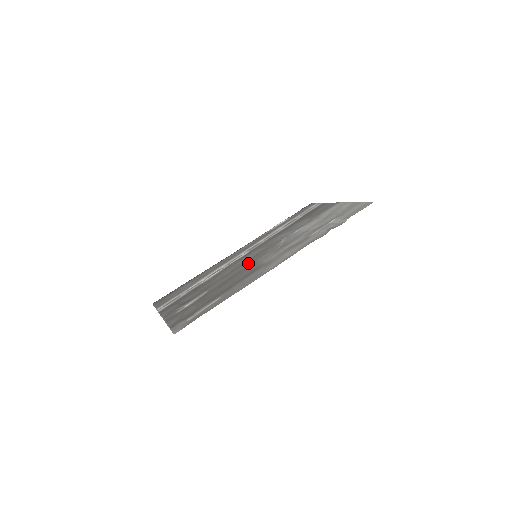
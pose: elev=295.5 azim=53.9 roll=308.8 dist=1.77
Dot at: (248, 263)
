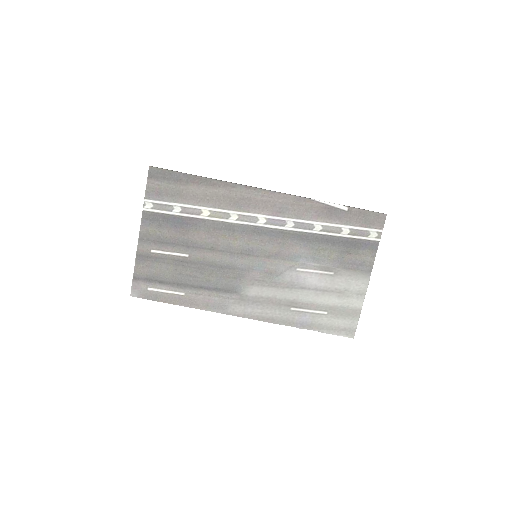
Dot at: (240, 263)
